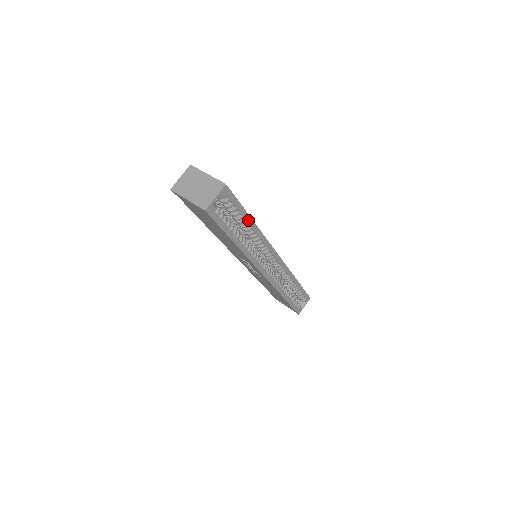
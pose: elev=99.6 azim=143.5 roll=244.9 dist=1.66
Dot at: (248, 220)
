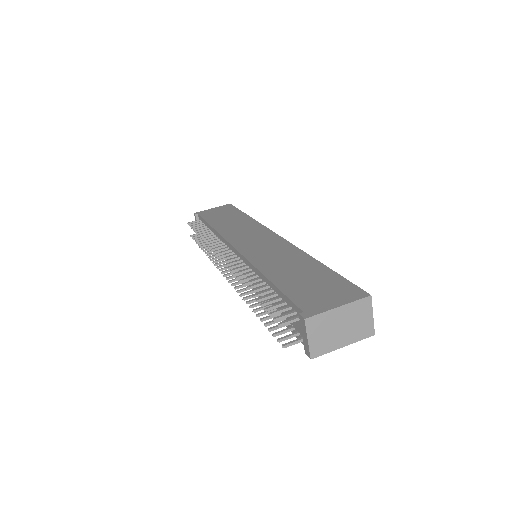
Dot at: occluded
